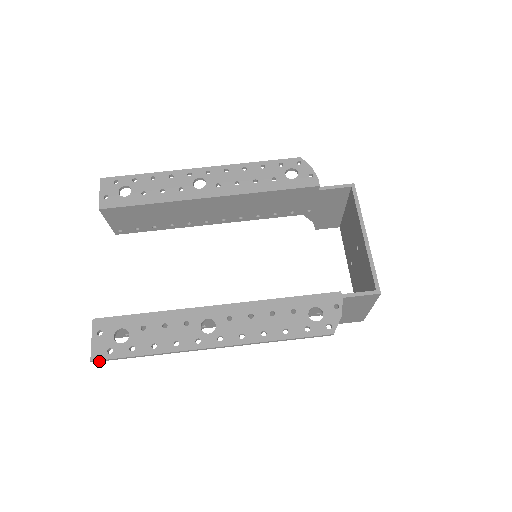
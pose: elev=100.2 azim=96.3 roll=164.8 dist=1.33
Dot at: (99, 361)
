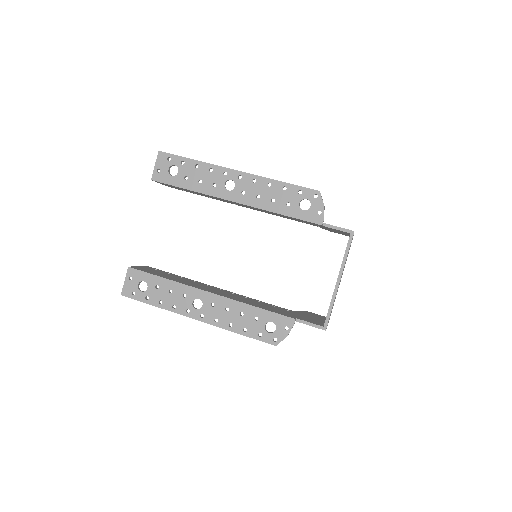
Dot at: (126, 296)
